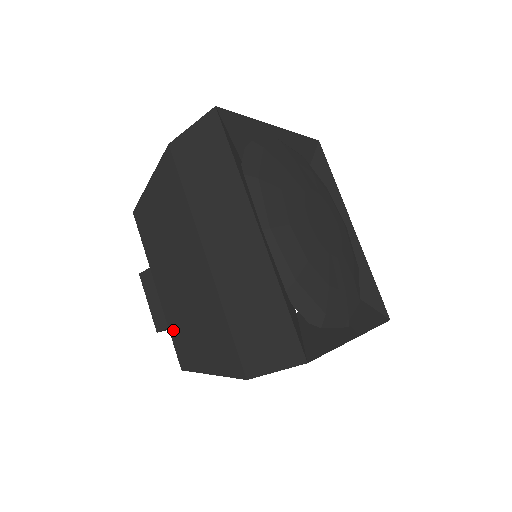
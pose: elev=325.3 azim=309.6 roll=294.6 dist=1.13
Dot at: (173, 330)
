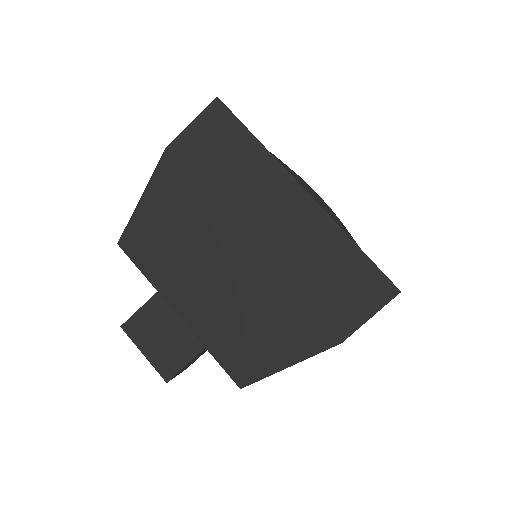
Dot at: (216, 349)
